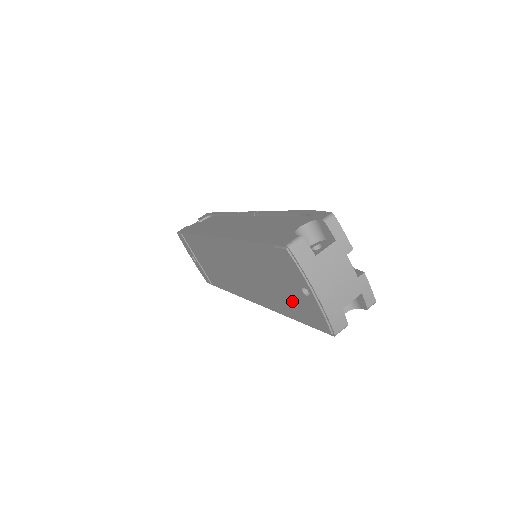
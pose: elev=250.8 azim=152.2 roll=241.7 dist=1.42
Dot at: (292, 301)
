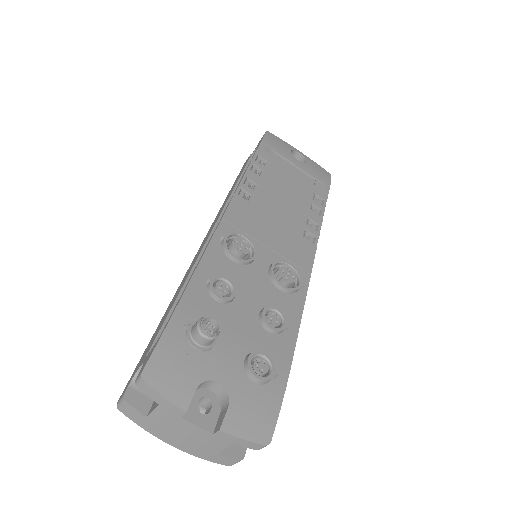
Dot at: occluded
